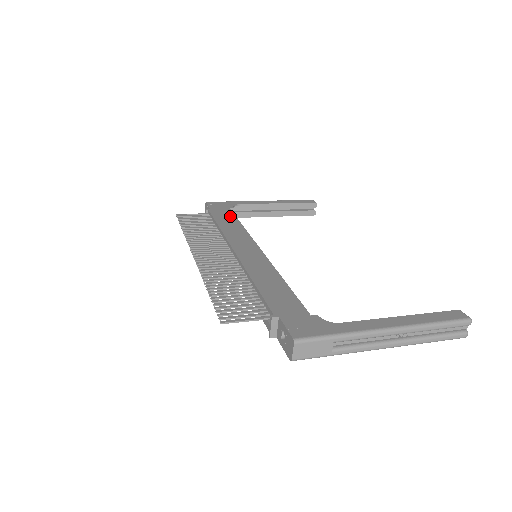
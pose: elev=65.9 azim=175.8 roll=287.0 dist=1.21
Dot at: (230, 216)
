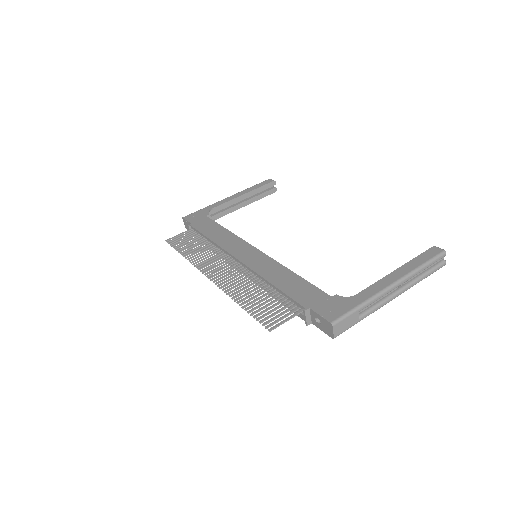
Dot at: (213, 225)
